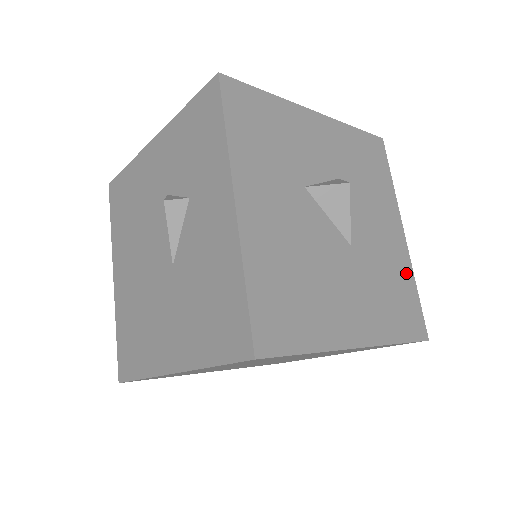
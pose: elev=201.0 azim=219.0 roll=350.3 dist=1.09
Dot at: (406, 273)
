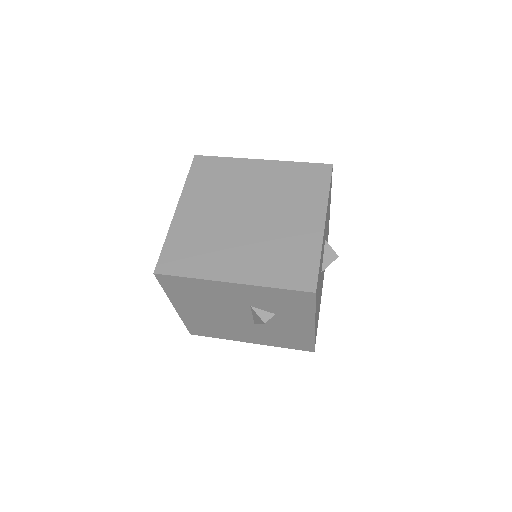
Dot at: (328, 230)
